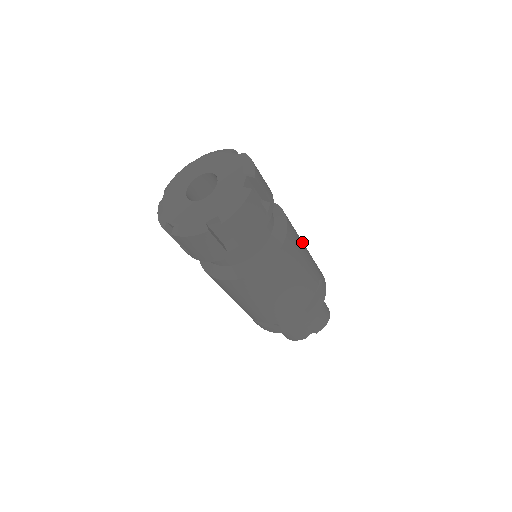
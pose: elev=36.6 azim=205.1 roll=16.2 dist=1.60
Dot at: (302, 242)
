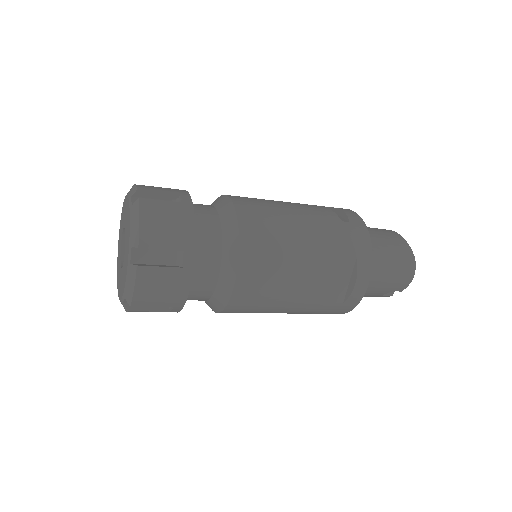
Dot at: (294, 236)
